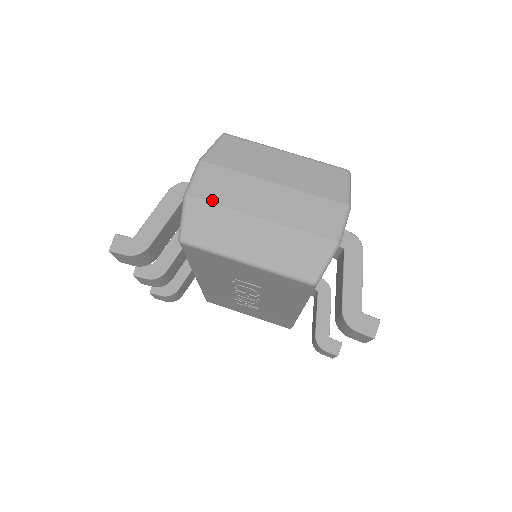
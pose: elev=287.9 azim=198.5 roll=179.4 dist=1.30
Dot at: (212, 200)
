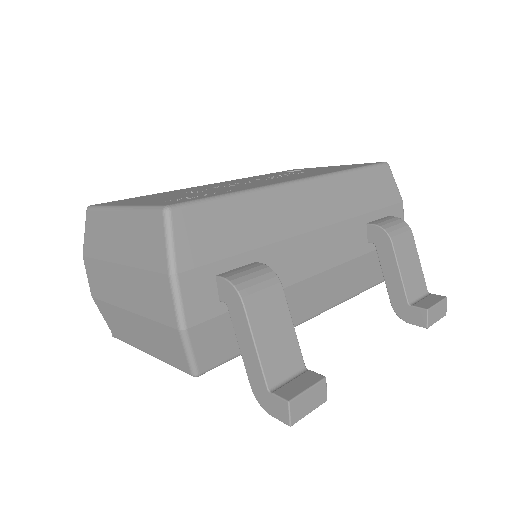
Dot at: (102, 298)
